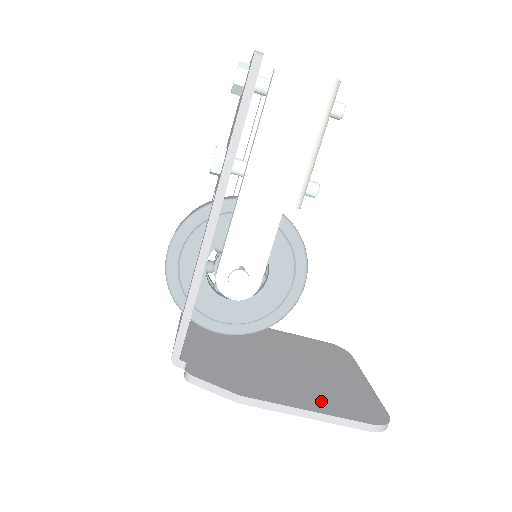
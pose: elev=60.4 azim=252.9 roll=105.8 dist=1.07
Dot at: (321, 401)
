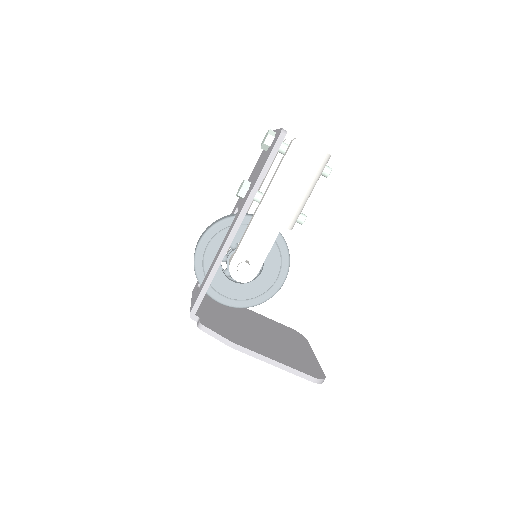
Dot at: (283, 358)
